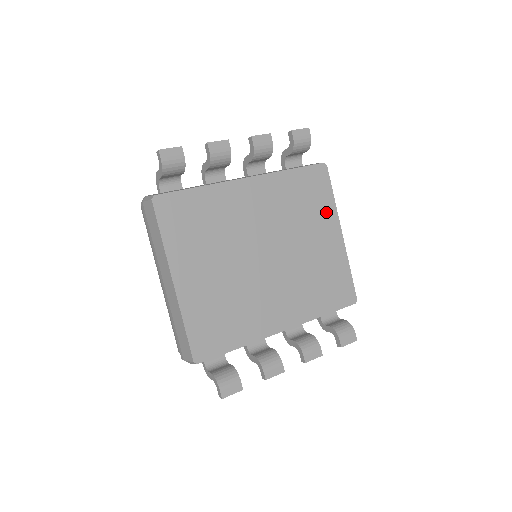
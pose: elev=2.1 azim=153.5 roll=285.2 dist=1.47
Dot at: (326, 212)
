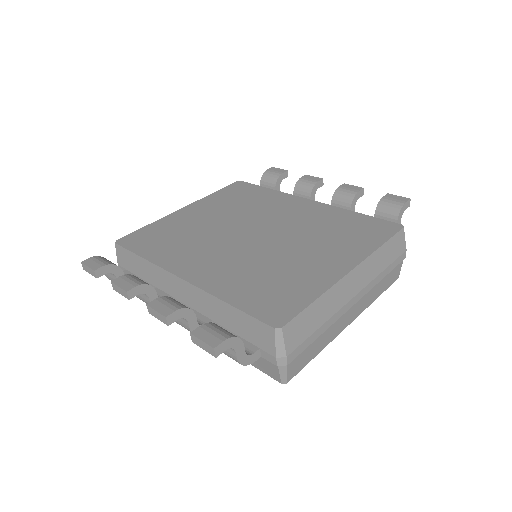
Dot at: (355, 248)
